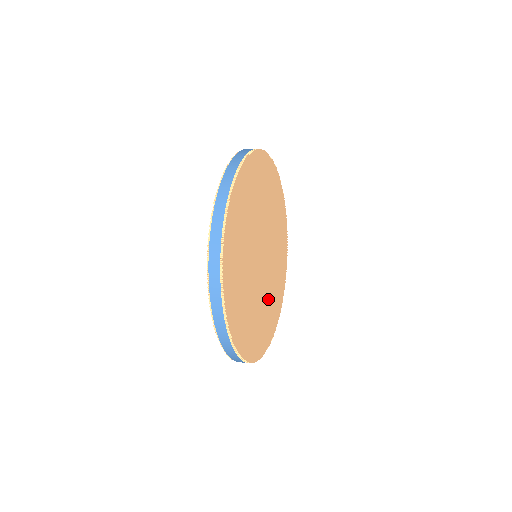
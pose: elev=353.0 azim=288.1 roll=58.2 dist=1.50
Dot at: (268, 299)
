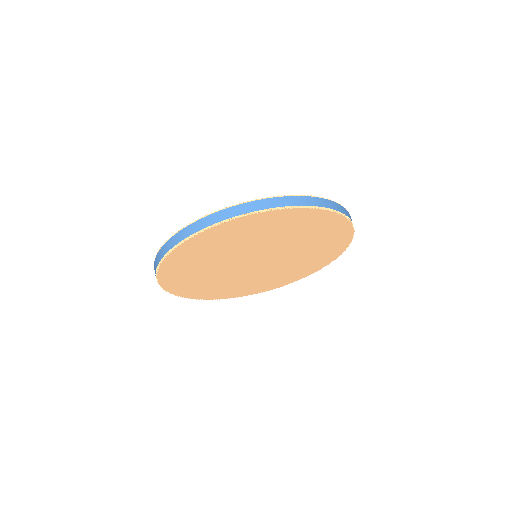
Dot at: (290, 267)
